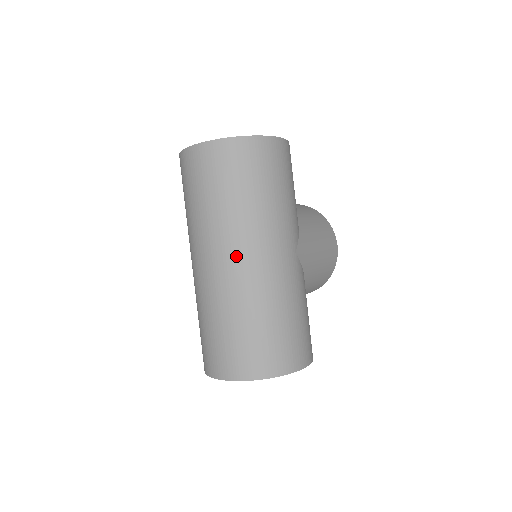
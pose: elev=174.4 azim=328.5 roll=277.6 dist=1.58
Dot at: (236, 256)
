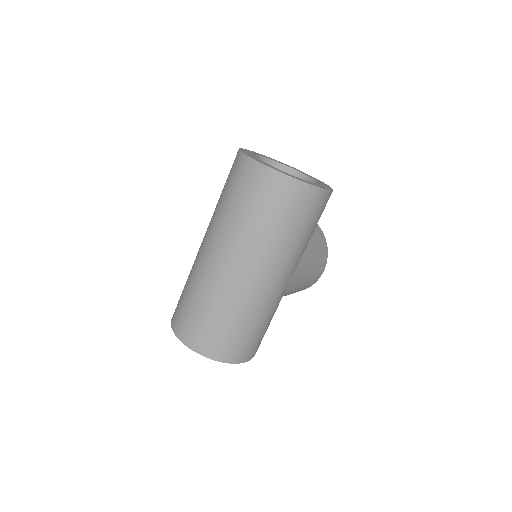
Dot at: (240, 267)
